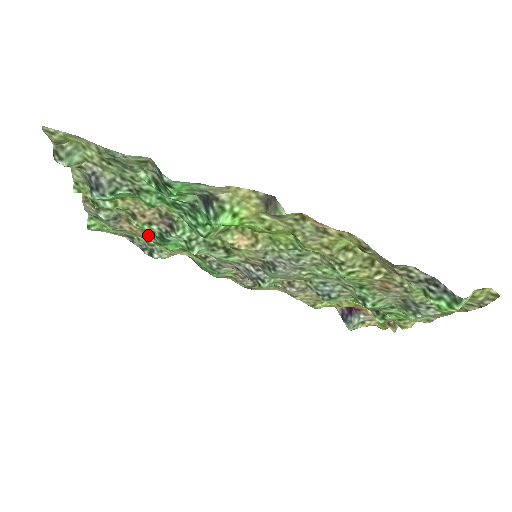
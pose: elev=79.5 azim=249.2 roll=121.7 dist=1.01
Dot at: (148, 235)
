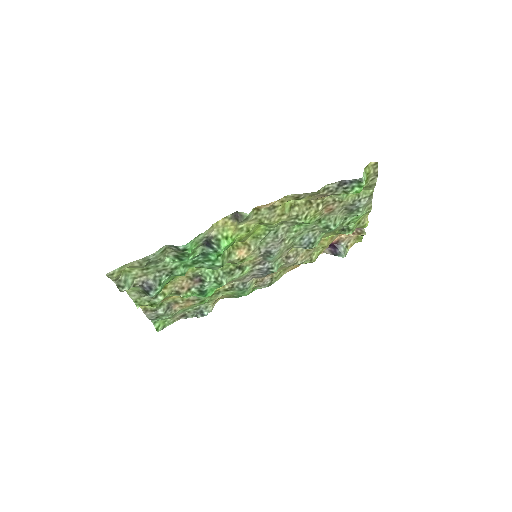
Dot at: (193, 301)
